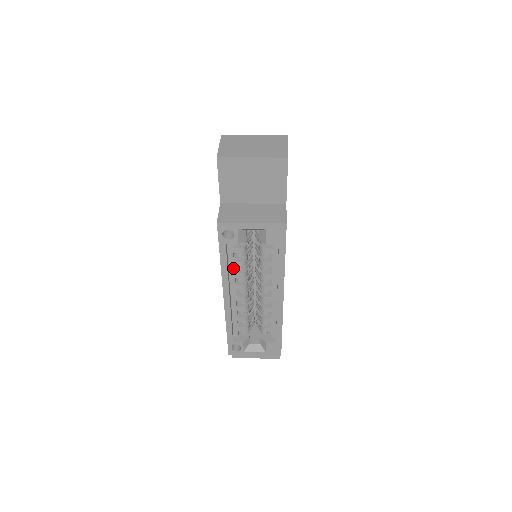
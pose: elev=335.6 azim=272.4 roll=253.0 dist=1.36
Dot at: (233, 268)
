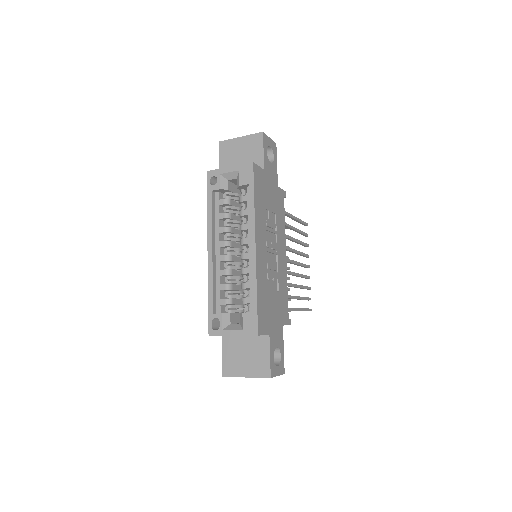
Dot at: (218, 222)
